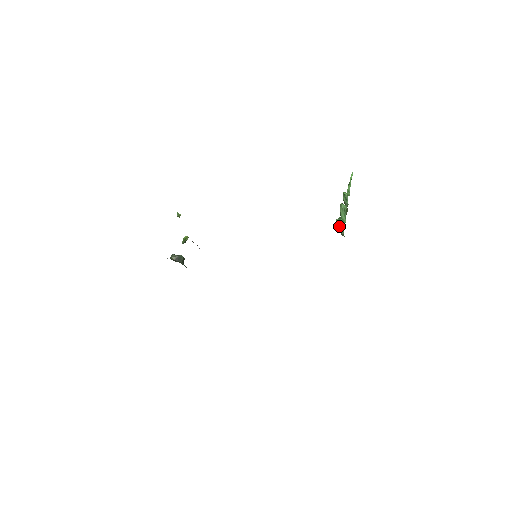
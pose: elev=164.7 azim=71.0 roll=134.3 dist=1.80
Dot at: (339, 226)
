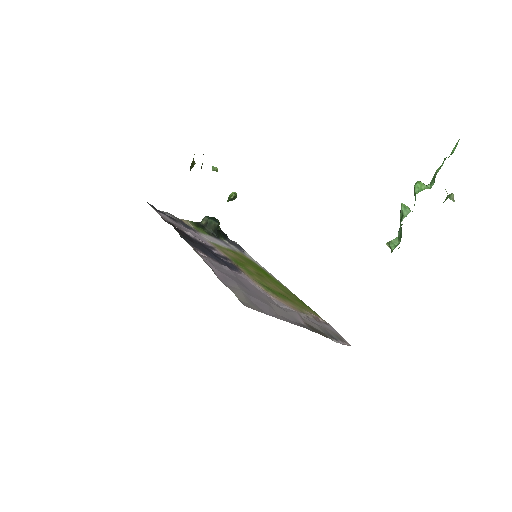
Dot at: (389, 242)
